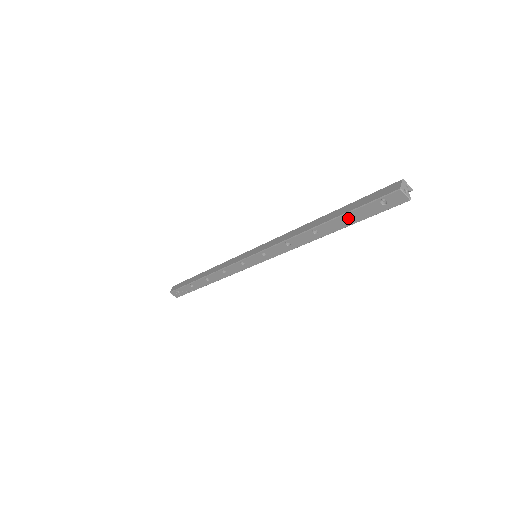
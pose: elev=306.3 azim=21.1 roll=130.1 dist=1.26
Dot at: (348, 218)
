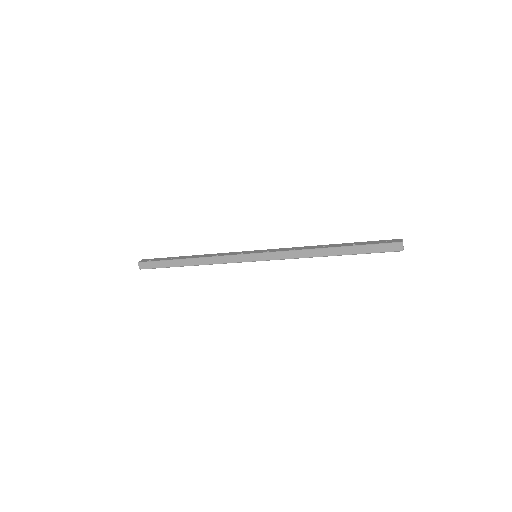
Dot at: (355, 251)
